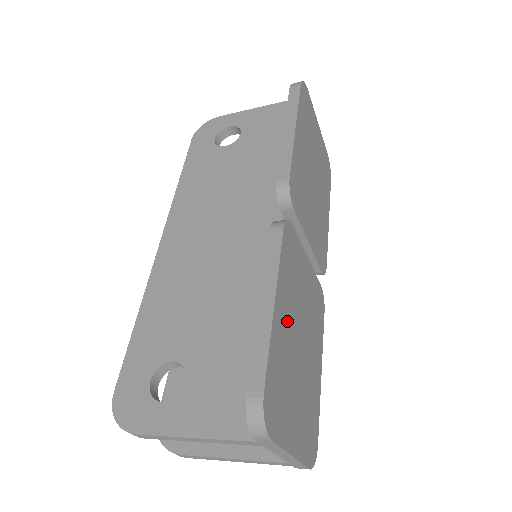
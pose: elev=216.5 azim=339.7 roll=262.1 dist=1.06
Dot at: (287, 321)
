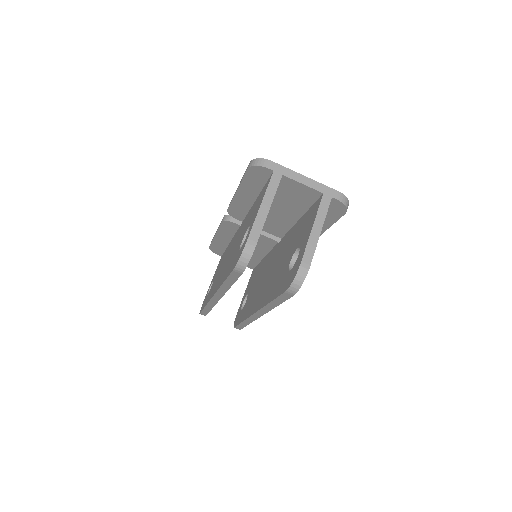
Dot at: occluded
